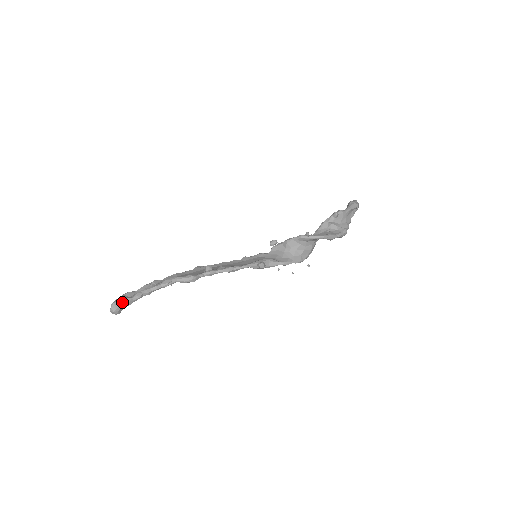
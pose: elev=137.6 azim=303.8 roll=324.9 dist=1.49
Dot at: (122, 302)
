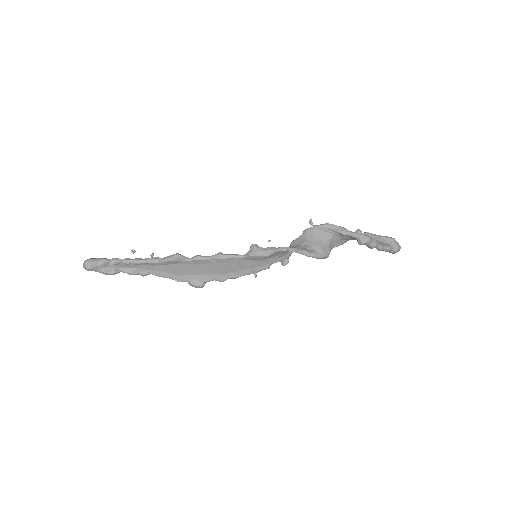
Dot at: (98, 258)
